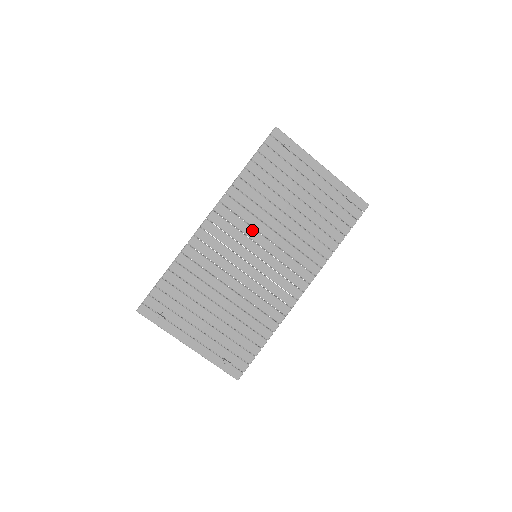
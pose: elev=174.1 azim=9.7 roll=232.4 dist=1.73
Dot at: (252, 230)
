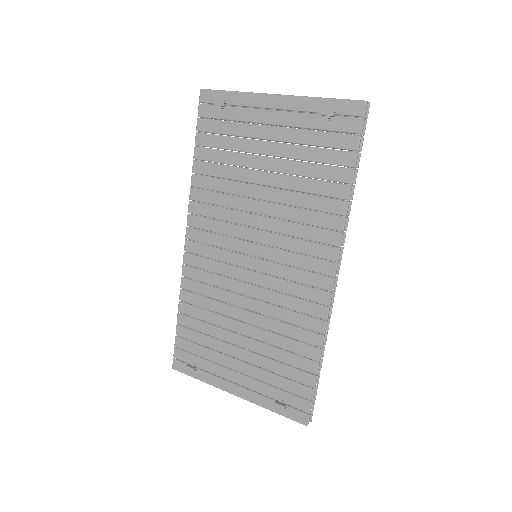
Dot at: (233, 227)
